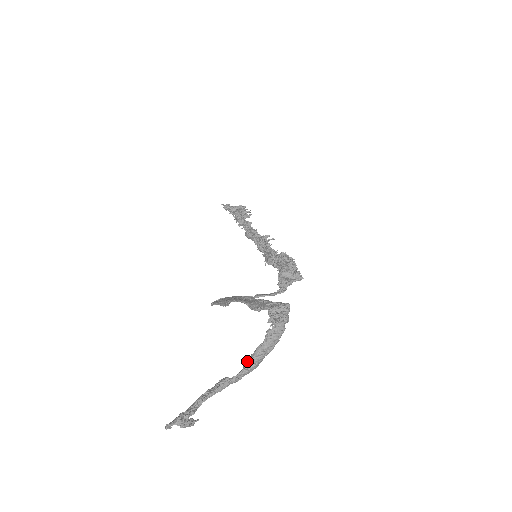
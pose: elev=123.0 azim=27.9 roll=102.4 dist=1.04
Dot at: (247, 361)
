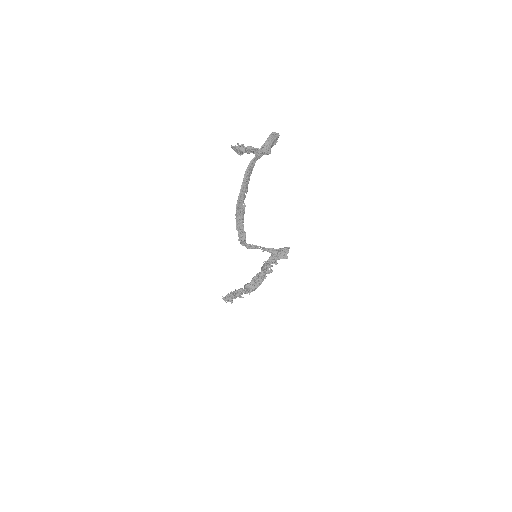
Dot at: (264, 144)
